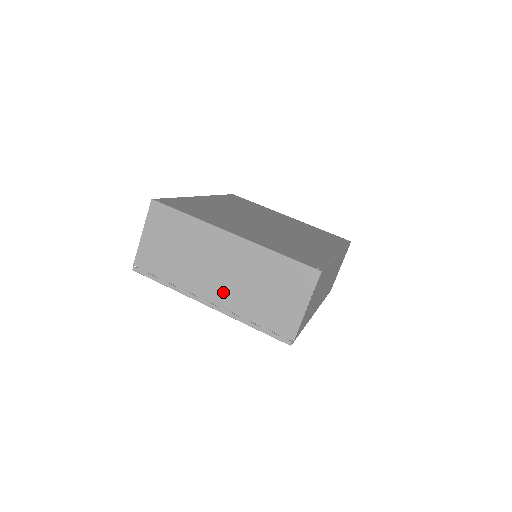
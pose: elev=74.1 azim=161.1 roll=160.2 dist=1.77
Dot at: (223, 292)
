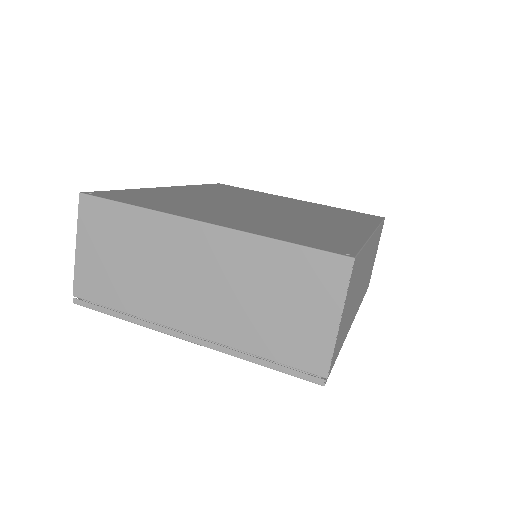
Dot at: (205, 316)
